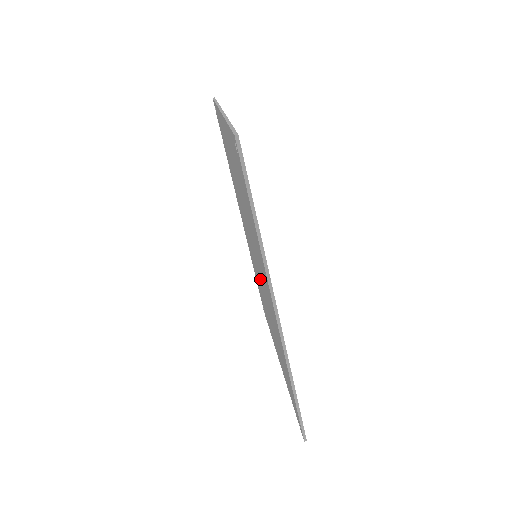
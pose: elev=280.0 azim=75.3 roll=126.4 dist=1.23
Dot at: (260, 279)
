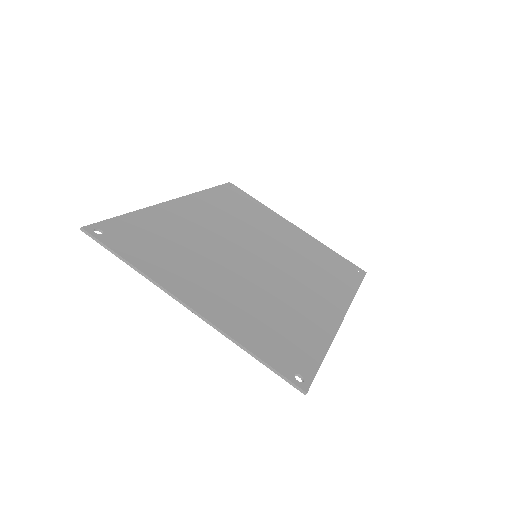
Dot at: occluded
